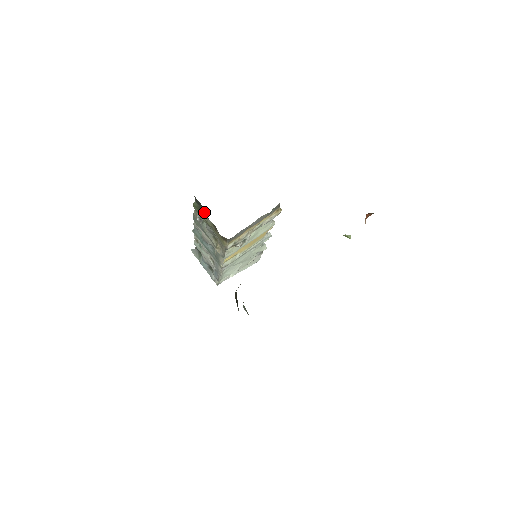
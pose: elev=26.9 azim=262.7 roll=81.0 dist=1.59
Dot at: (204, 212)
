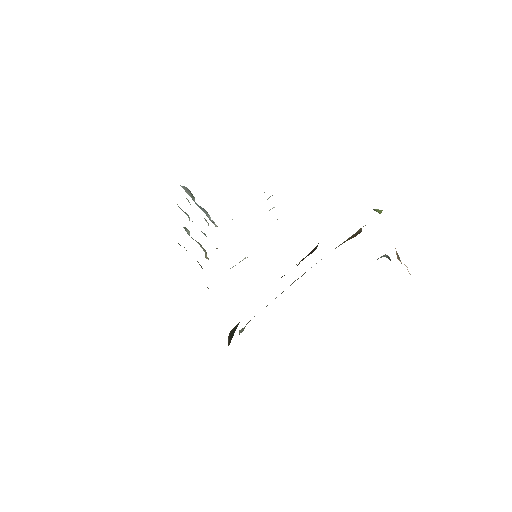
Dot at: occluded
